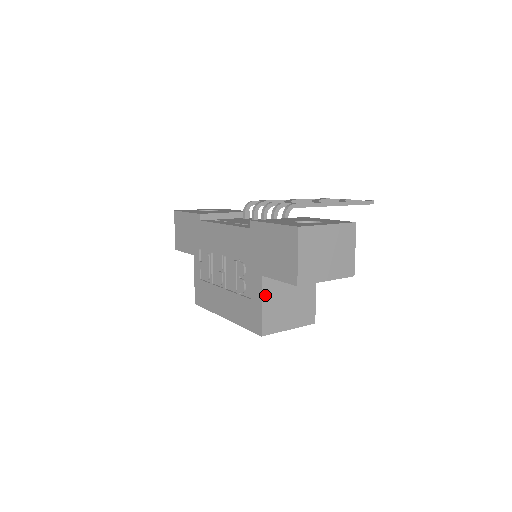
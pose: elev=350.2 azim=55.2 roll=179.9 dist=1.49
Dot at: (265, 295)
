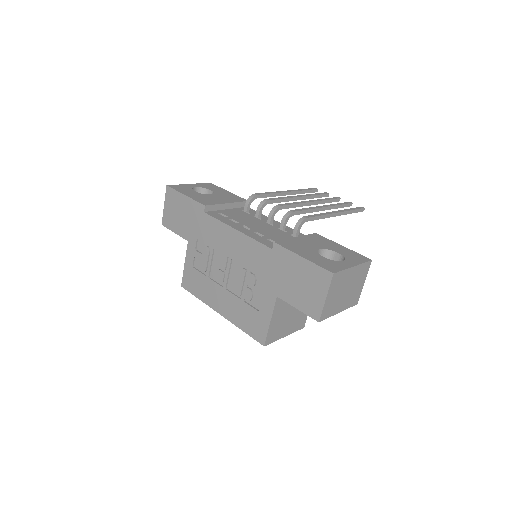
Dot at: (275, 312)
